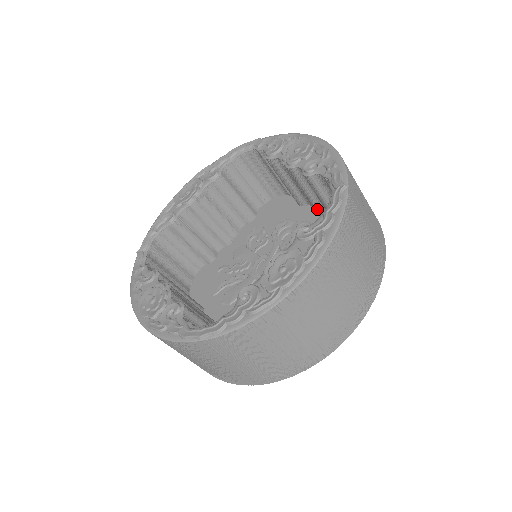
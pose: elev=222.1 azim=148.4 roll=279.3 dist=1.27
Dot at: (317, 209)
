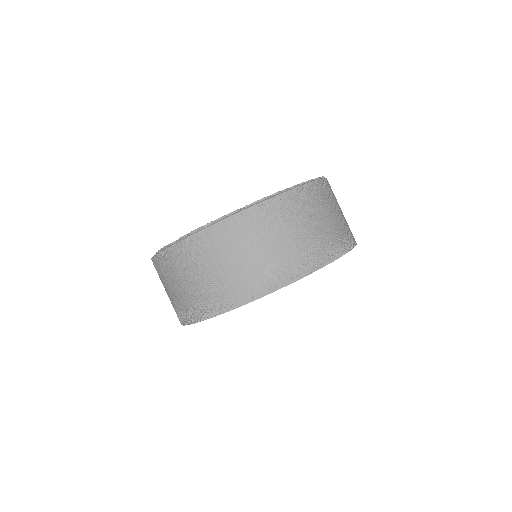
Dot at: occluded
